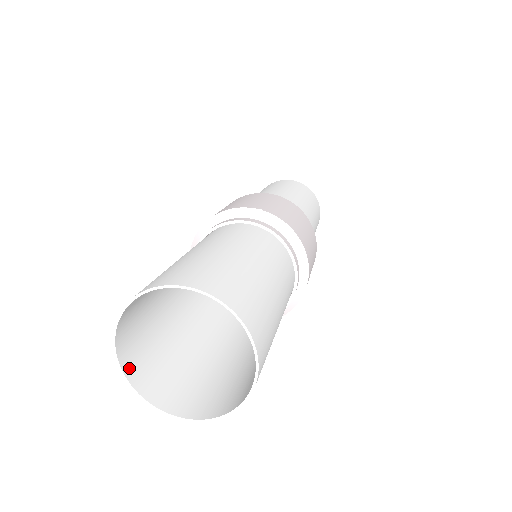
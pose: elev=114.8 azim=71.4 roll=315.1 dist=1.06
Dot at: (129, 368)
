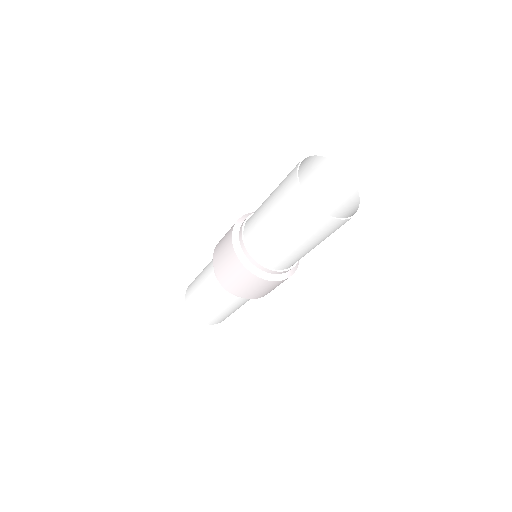
Dot at: (315, 212)
